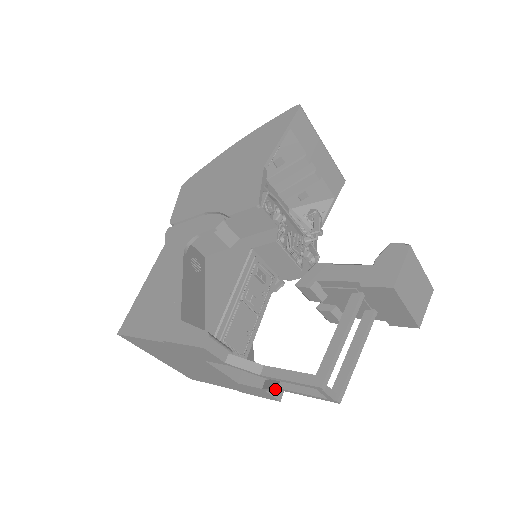
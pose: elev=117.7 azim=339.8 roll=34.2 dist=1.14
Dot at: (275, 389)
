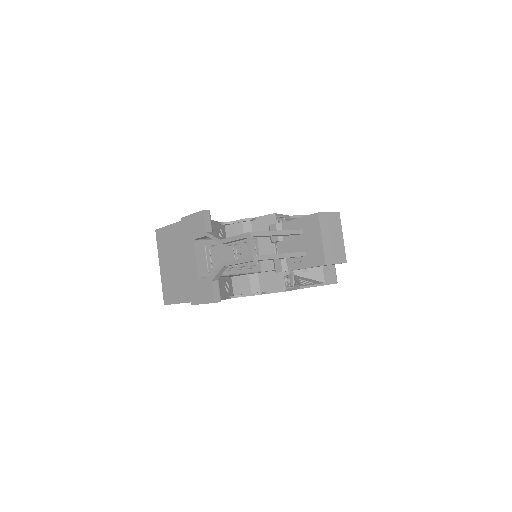
Dot at: (220, 267)
